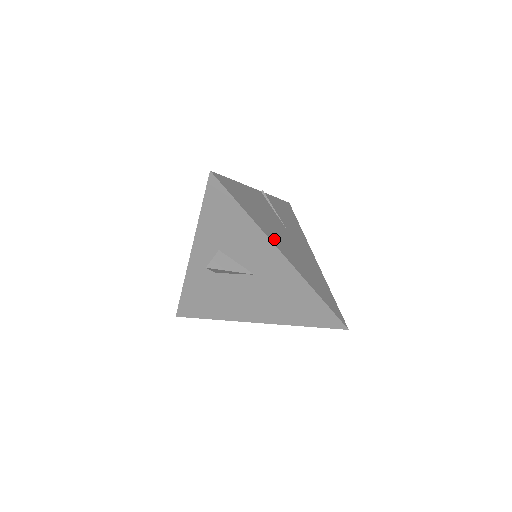
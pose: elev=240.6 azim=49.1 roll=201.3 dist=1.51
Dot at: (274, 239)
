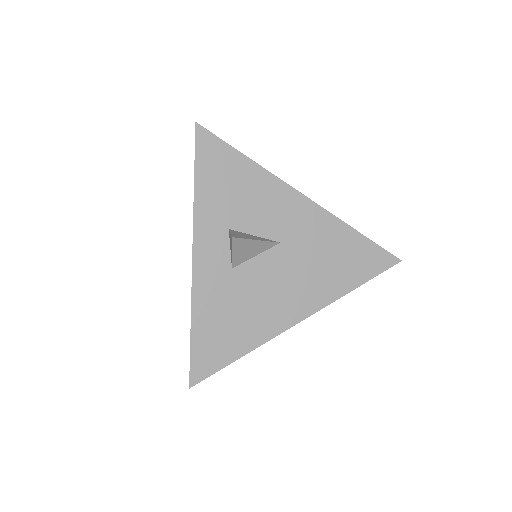
Dot at: occluded
